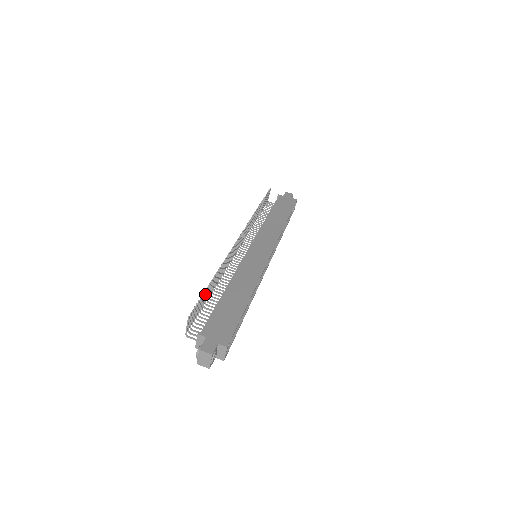
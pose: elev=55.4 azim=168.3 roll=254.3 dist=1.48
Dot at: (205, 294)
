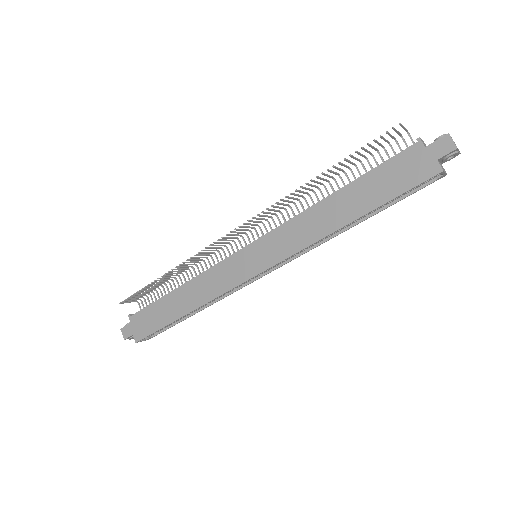
Dot at: (153, 284)
